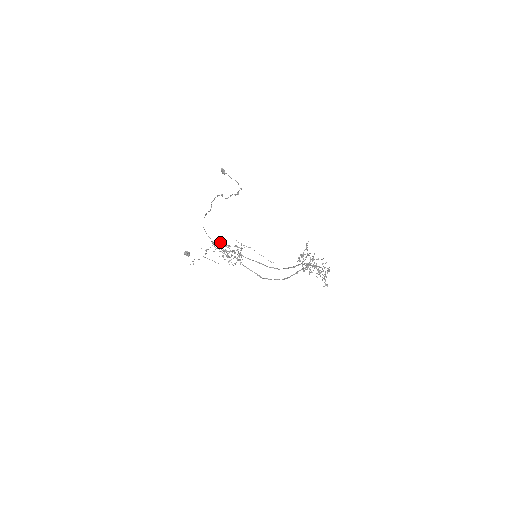
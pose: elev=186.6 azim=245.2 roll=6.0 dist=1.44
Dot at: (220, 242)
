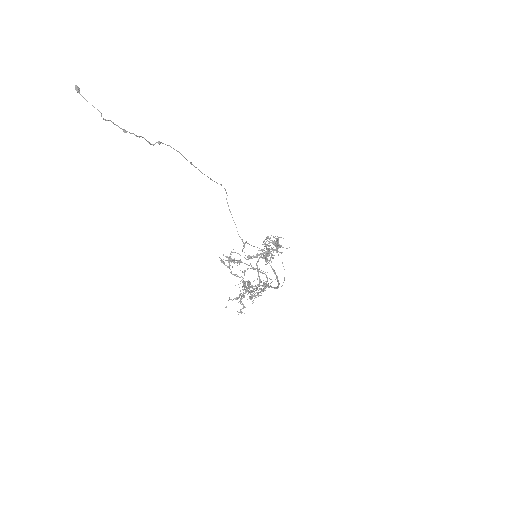
Dot at: occluded
